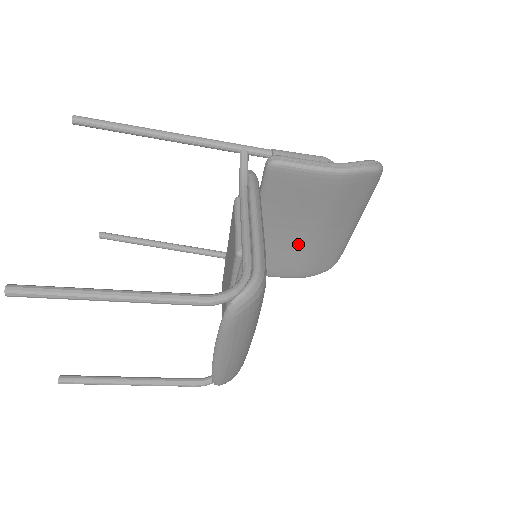
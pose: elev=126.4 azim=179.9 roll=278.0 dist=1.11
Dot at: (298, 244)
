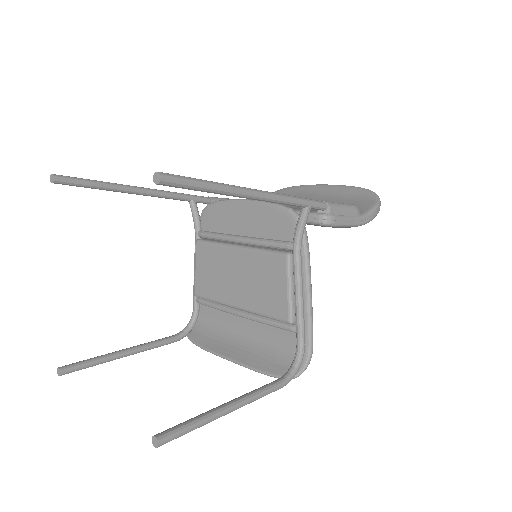
Dot at: occluded
